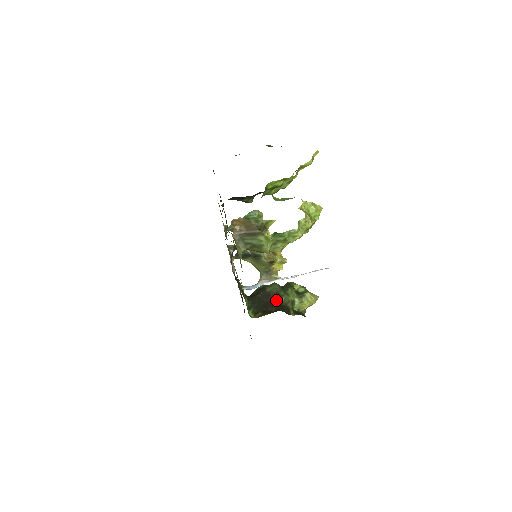
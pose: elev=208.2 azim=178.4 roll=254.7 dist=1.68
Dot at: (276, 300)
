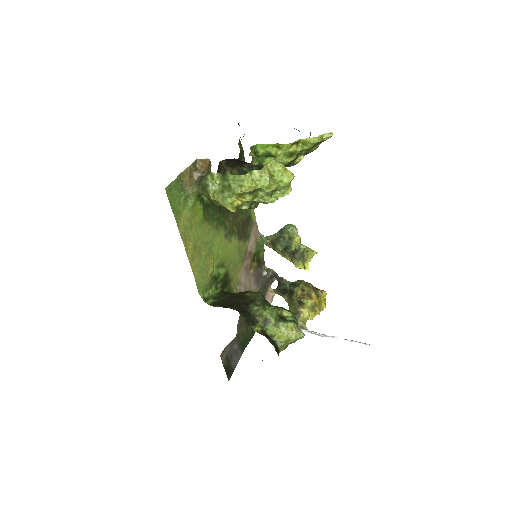
Dot at: (246, 304)
